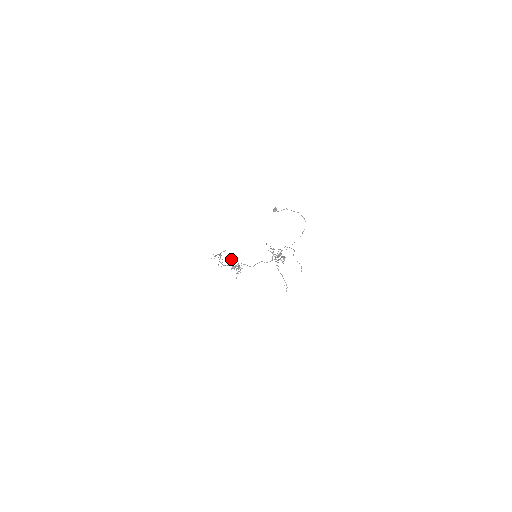
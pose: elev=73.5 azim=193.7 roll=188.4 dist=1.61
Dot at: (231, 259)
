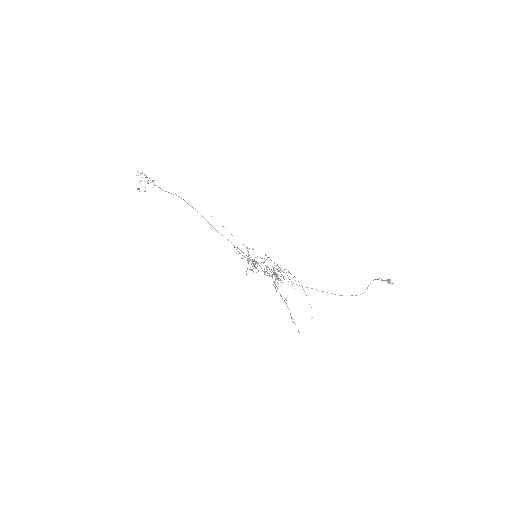
Dot at: (249, 248)
